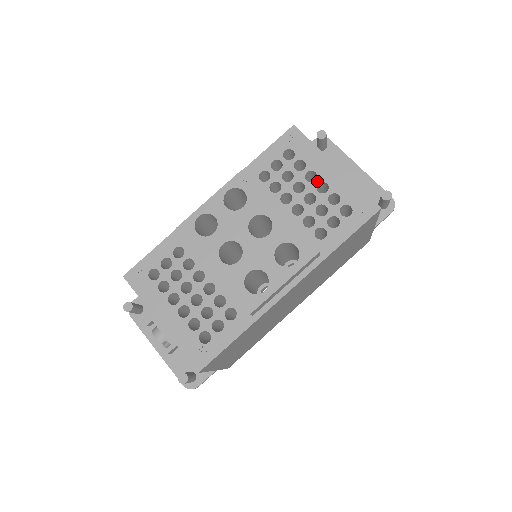
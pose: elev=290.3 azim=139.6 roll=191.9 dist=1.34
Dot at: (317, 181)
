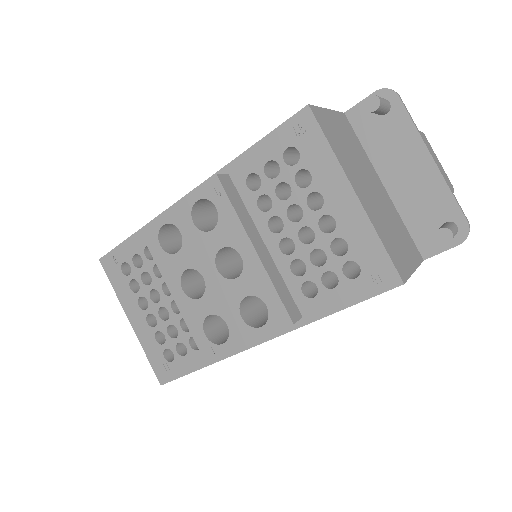
Dot at: (322, 211)
